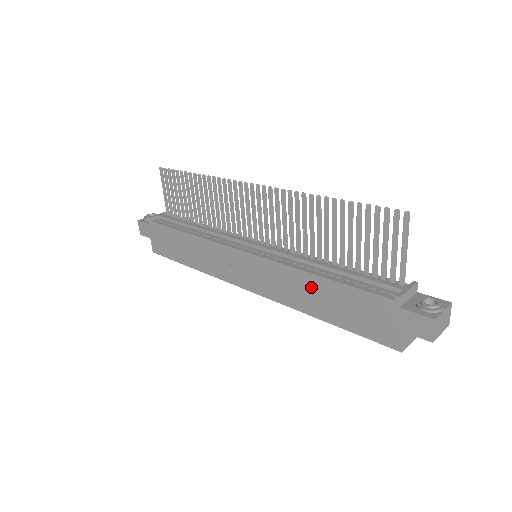
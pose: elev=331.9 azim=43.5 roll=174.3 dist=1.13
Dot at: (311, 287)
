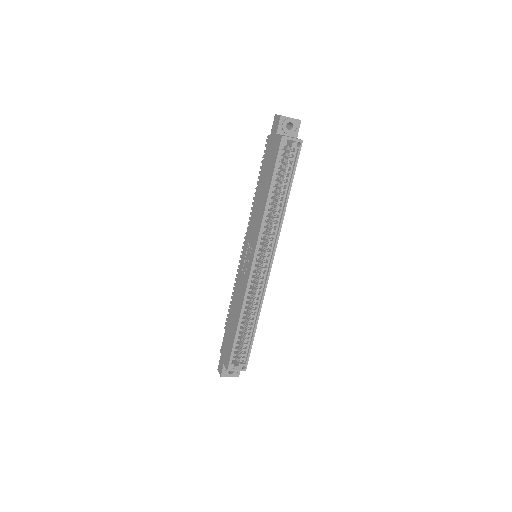
Dot at: (258, 198)
